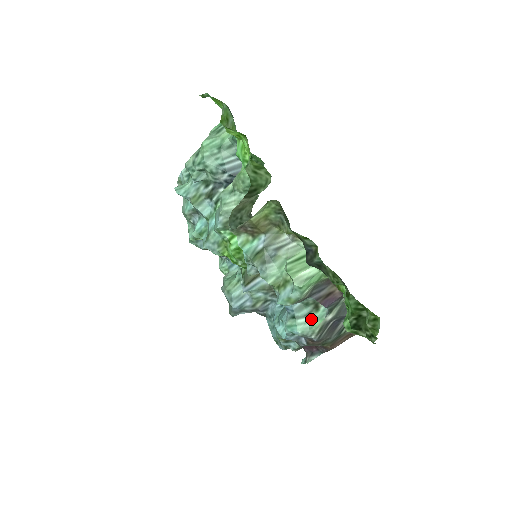
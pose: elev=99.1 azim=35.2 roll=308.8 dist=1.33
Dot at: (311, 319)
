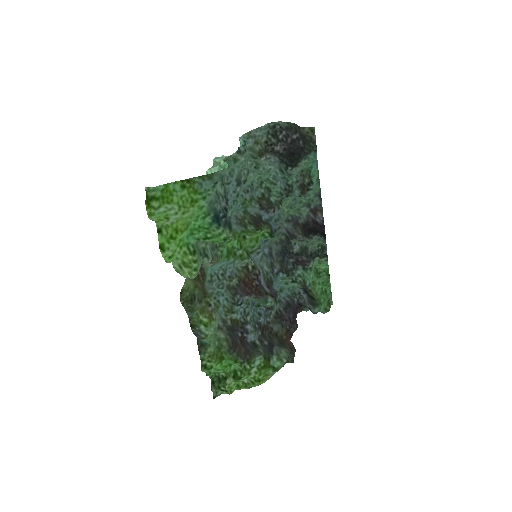
Dot at: occluded
